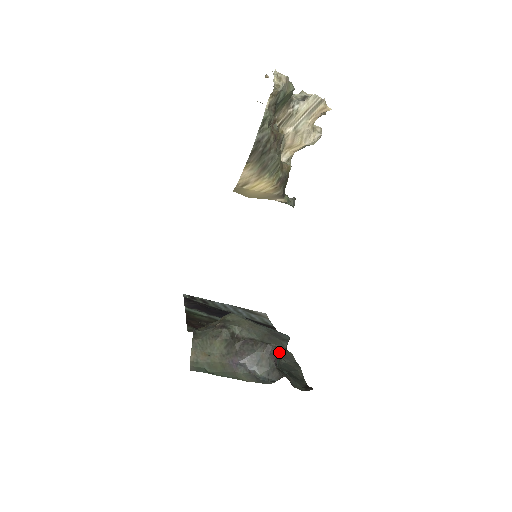
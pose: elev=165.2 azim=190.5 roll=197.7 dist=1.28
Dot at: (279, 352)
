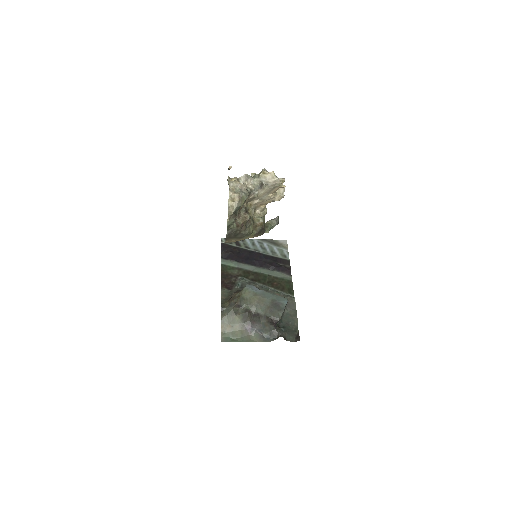
Dot at: (276, 322)
